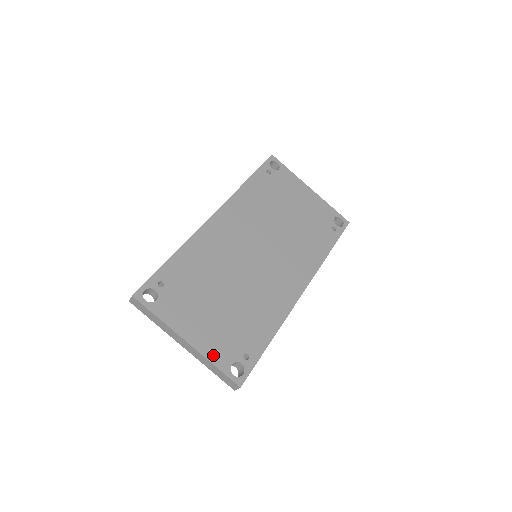
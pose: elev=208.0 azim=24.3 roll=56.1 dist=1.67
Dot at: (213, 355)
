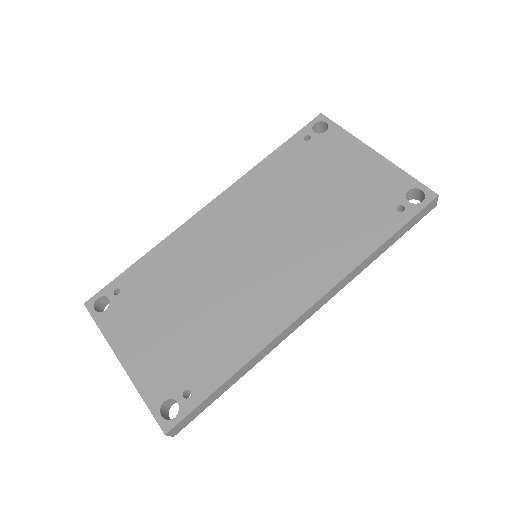
Dot at: (145, 384)
